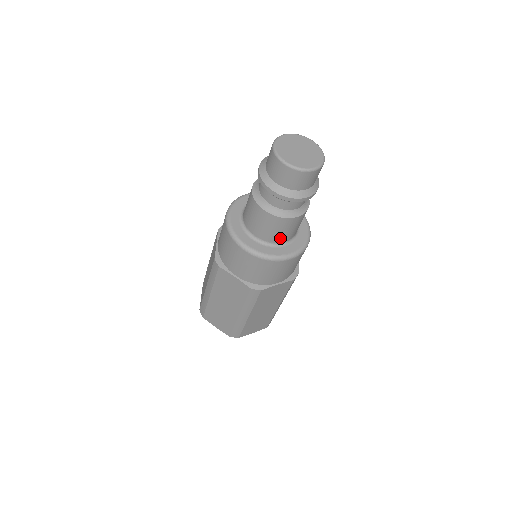
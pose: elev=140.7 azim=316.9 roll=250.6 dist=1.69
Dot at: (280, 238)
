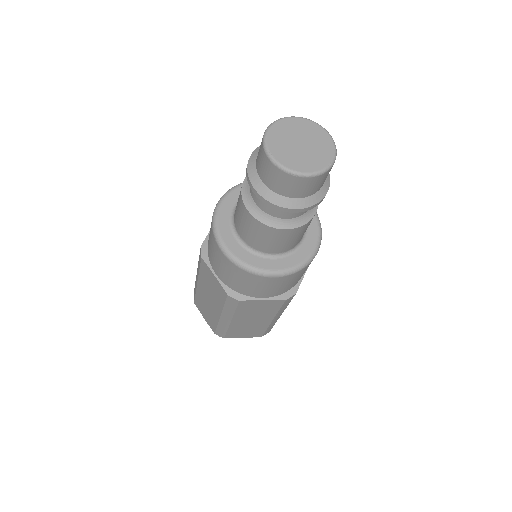
Dot at: (267, 248)
